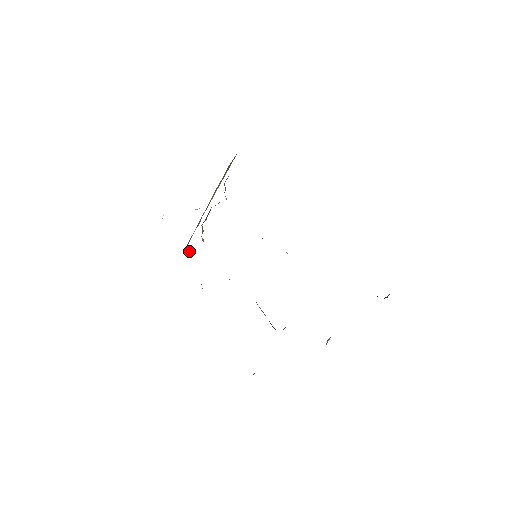
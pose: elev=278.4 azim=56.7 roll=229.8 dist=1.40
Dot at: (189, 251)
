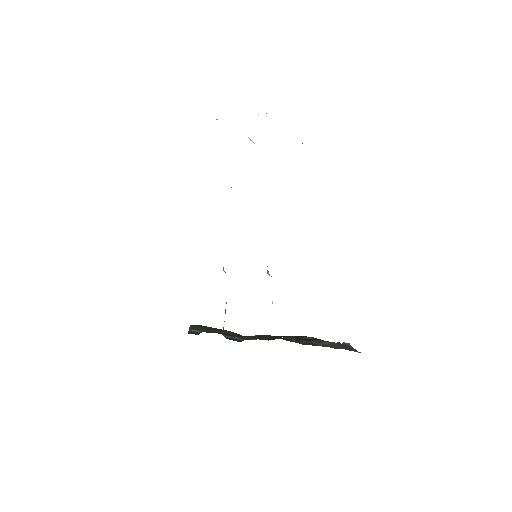
Dot at: occluded
